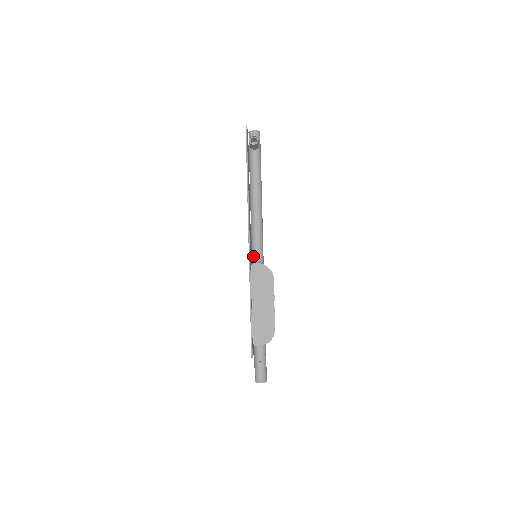
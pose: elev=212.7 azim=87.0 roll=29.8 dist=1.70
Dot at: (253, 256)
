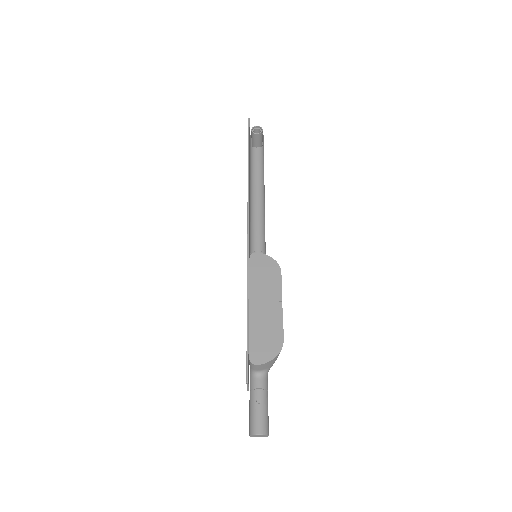
Dot at: occluded
